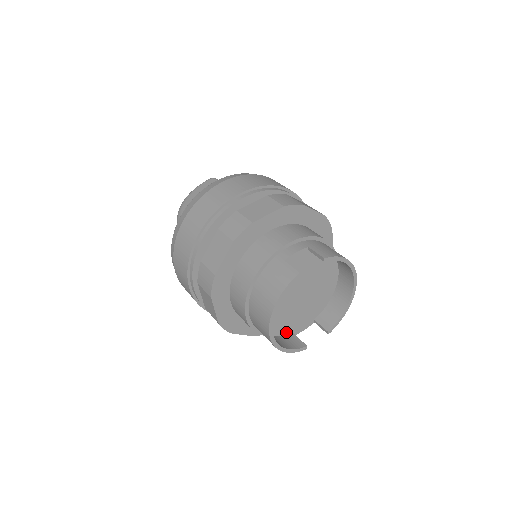
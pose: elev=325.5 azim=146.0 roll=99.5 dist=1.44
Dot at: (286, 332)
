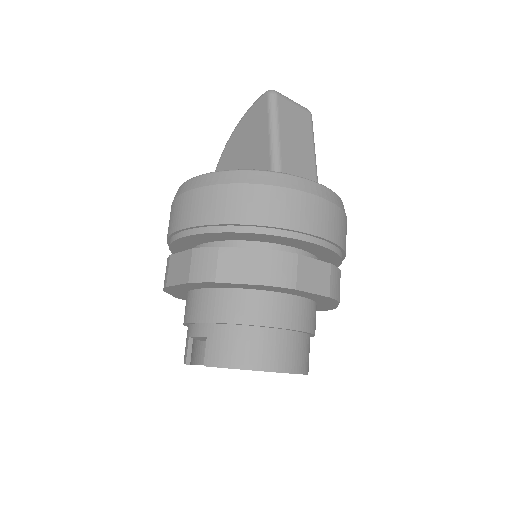
Dot at: occluded
